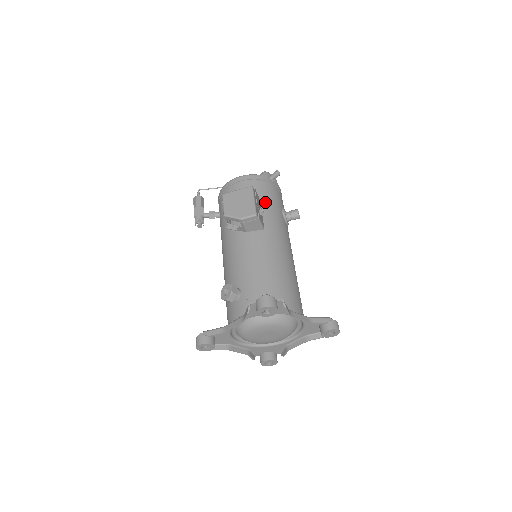
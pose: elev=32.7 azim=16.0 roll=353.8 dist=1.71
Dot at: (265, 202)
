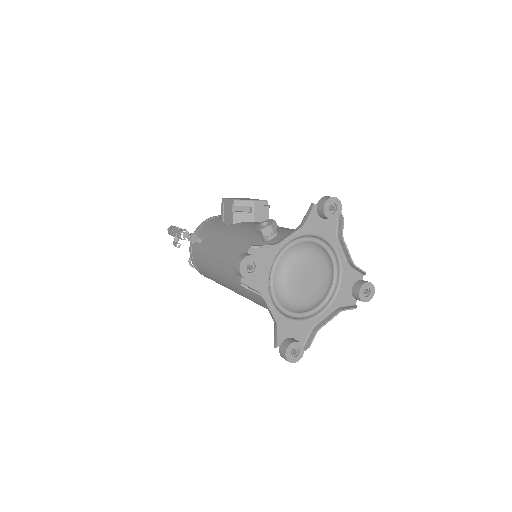
Dot at: occluded
